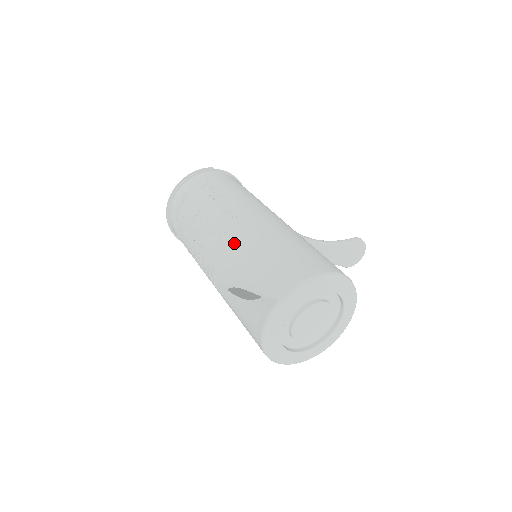
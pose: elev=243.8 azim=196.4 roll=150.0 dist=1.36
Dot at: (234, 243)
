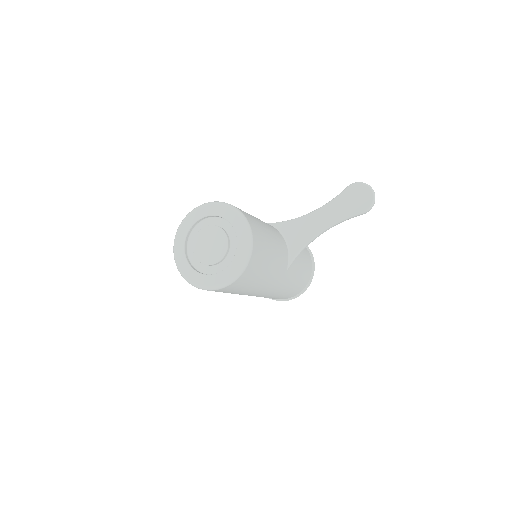
Dot at: occluded
